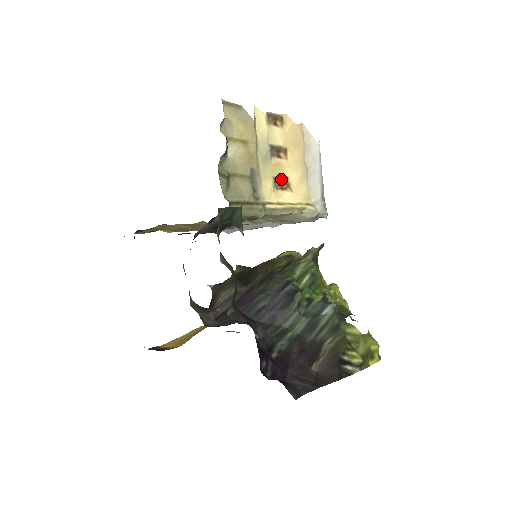
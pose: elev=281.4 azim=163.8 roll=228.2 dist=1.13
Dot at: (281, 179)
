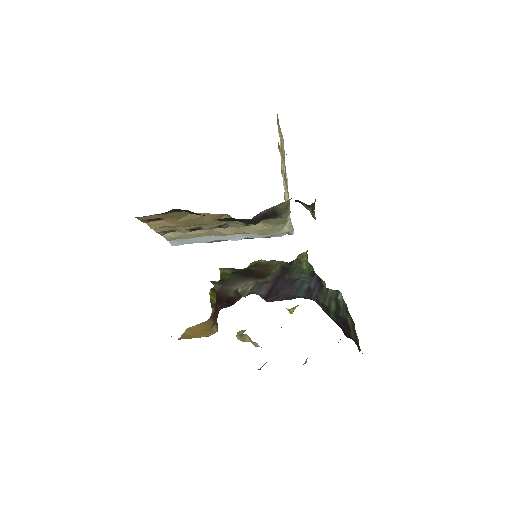
Dot at: occluded
